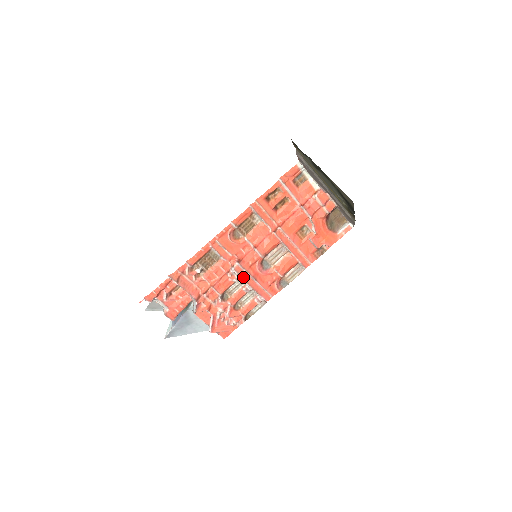
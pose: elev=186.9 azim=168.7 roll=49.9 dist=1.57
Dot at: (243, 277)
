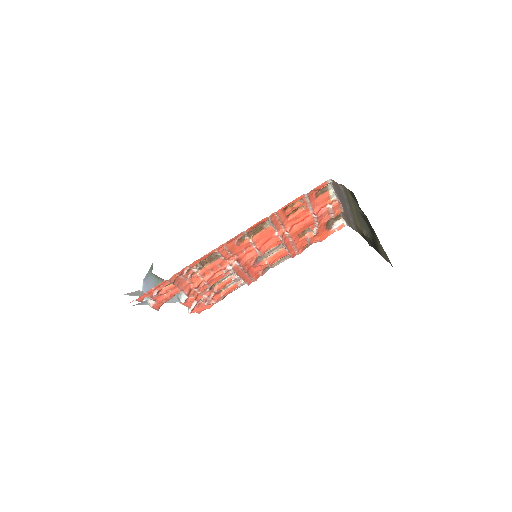
Dot at: (237, 272)
